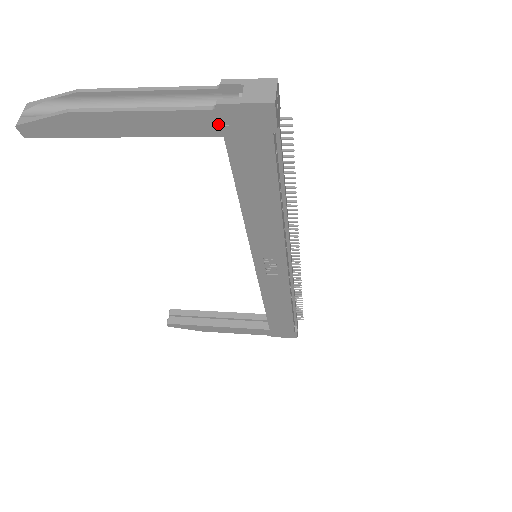
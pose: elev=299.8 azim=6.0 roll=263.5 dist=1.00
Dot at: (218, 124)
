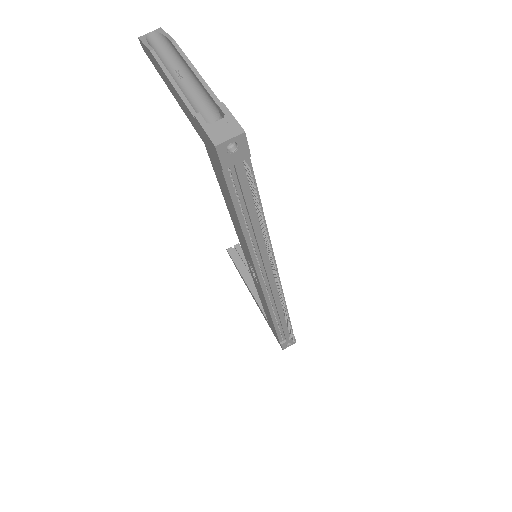
Dot at: (200, 131)
